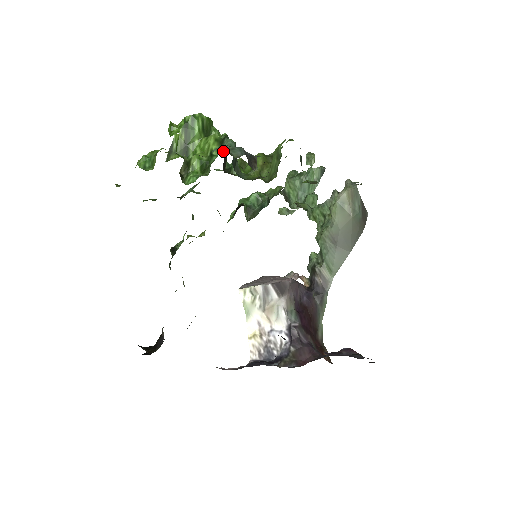
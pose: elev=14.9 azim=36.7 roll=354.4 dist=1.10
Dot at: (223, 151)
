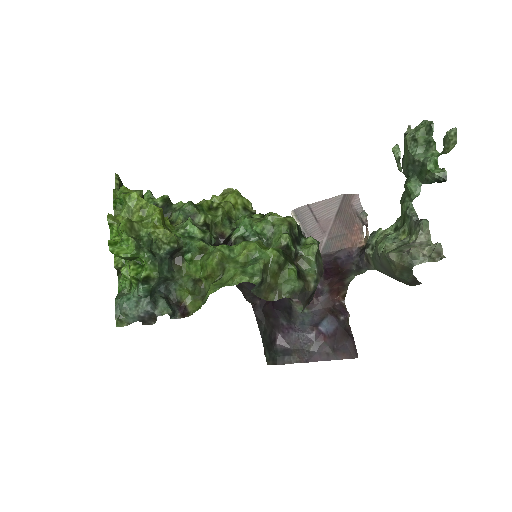
Dot at: (167, 253)
